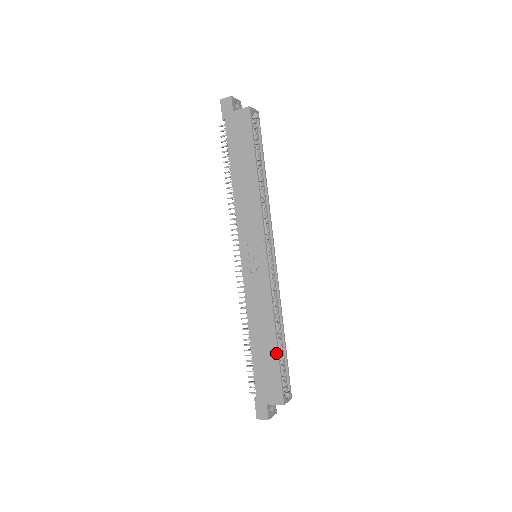
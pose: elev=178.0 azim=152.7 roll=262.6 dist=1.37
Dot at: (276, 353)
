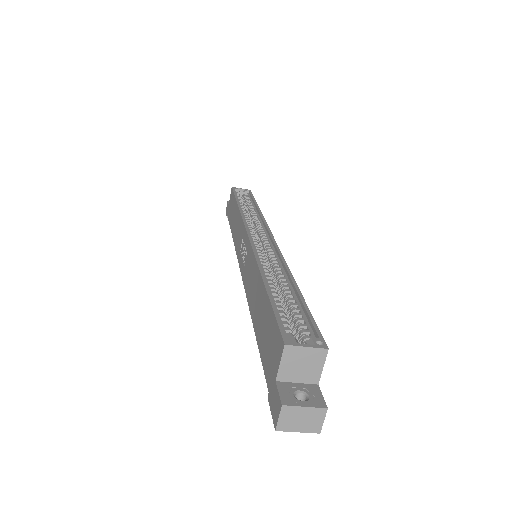
Dot at: (266, 295)
